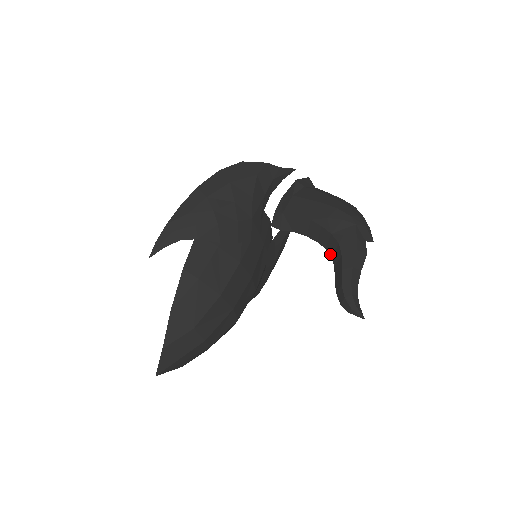
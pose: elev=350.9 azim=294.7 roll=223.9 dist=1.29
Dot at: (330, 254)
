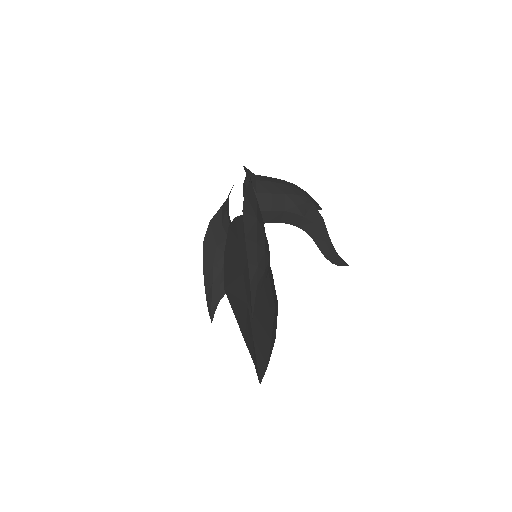
Dot at: (304, 230)
